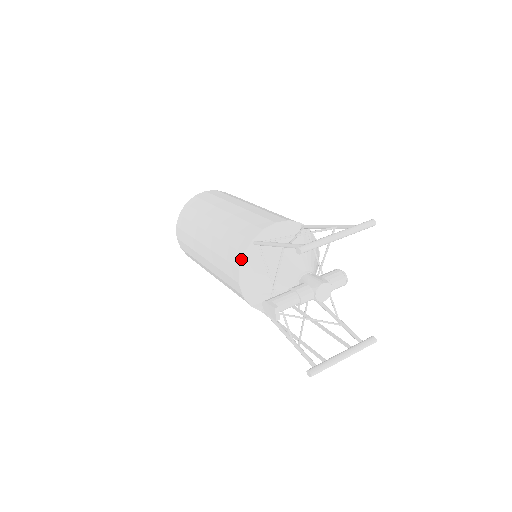
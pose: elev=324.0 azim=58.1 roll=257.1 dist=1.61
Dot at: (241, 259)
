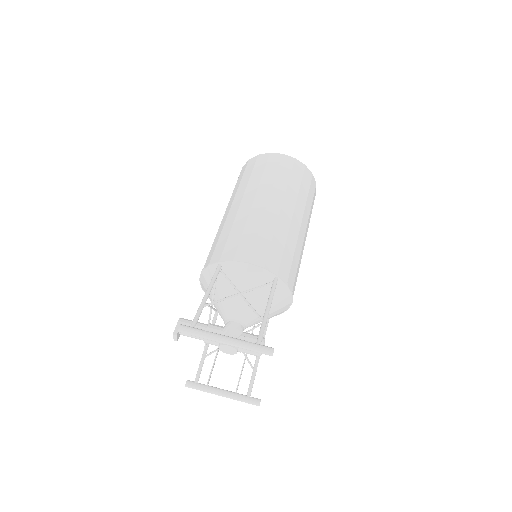
Dot at: (205, 267)
